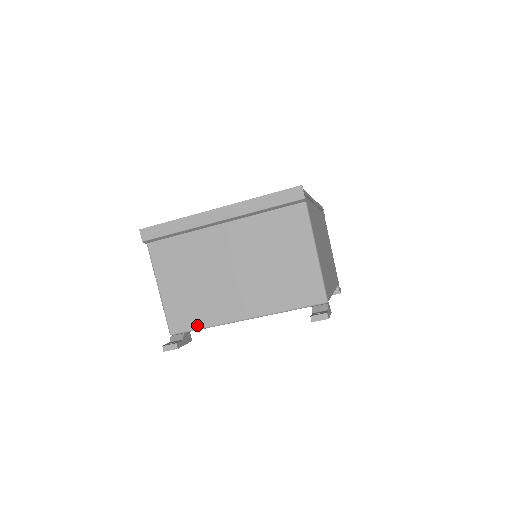
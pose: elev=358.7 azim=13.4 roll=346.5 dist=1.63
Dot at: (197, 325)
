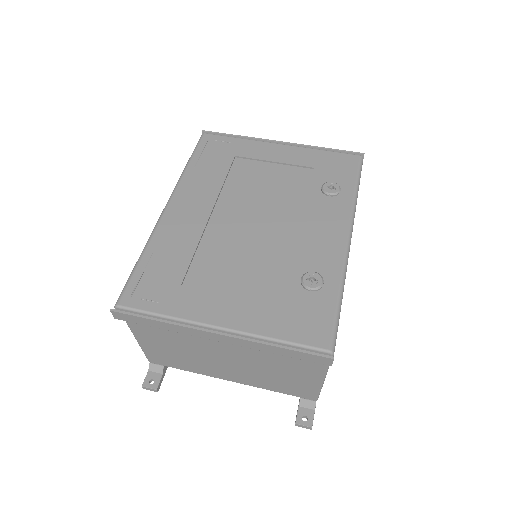
Dot at: (179, 368)
